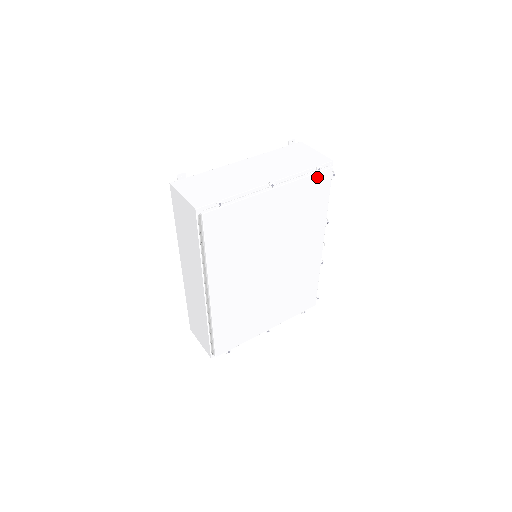
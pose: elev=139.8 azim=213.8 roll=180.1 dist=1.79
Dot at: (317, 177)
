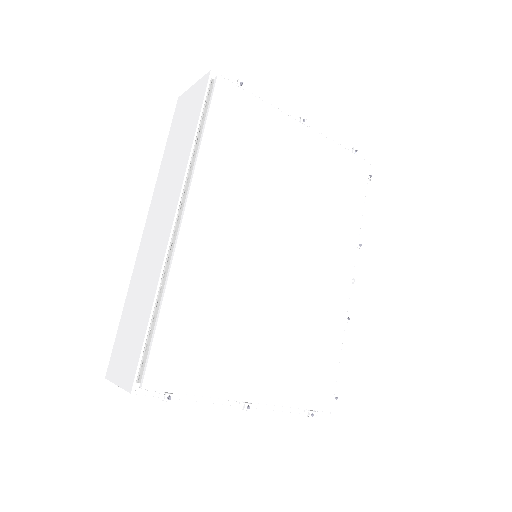
Dot at: (353, 160)
